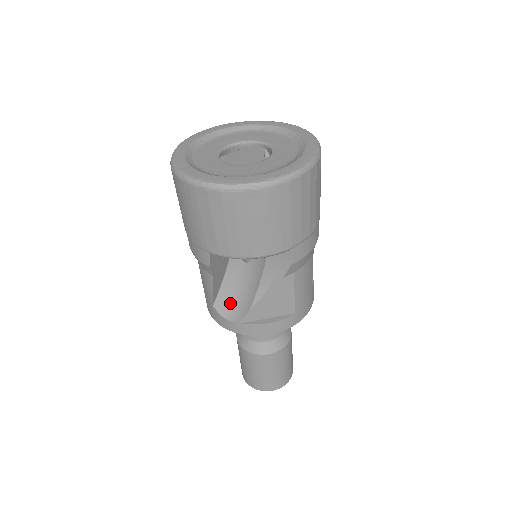
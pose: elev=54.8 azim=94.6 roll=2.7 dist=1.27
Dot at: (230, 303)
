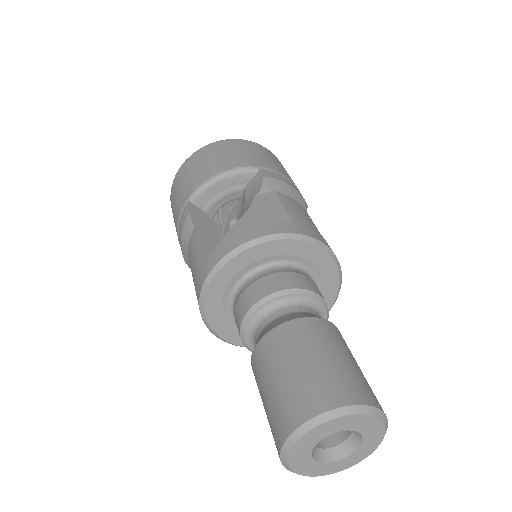
Dot at: occluded
